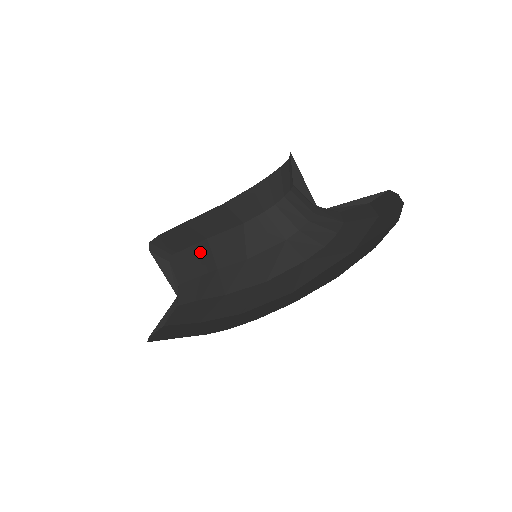
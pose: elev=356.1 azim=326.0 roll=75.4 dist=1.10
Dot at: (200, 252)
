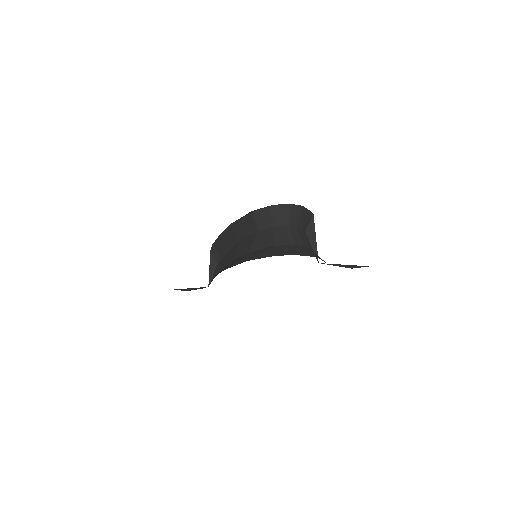
Dot at: (232, 252)
